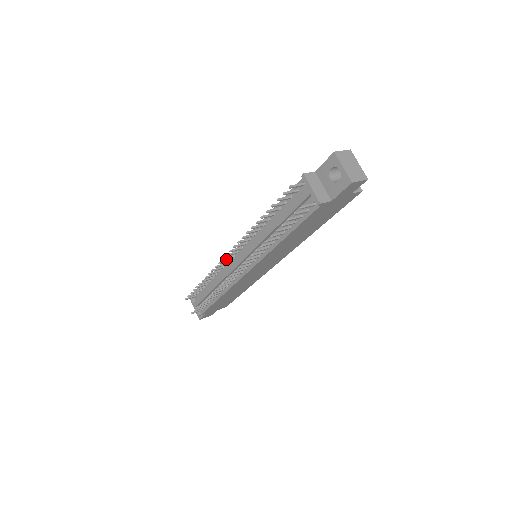
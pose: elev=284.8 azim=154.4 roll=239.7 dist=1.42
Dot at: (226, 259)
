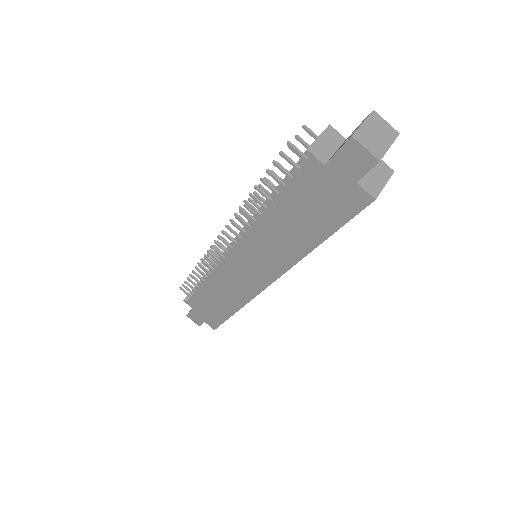
Dot at: occluded
